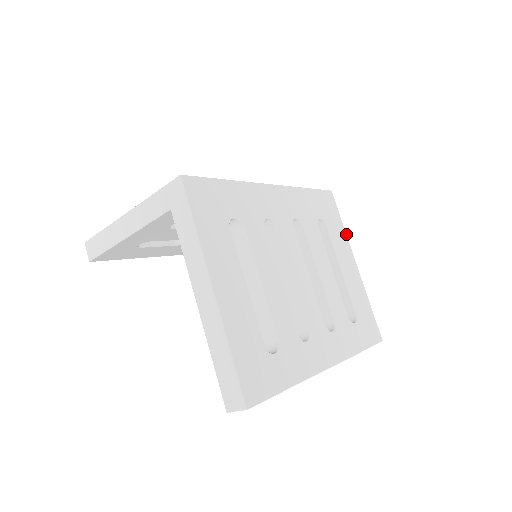
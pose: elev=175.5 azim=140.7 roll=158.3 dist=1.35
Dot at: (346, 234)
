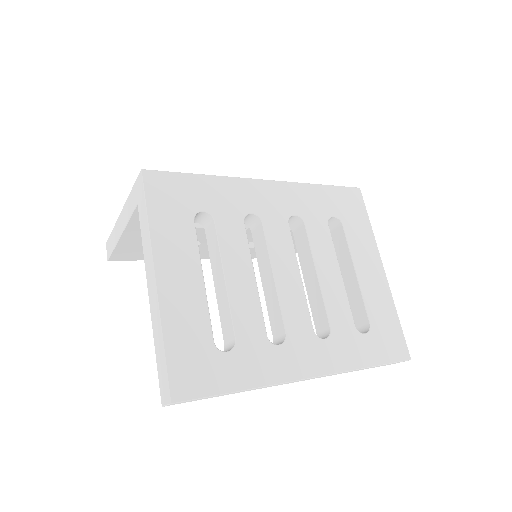
Dot at: occluded
